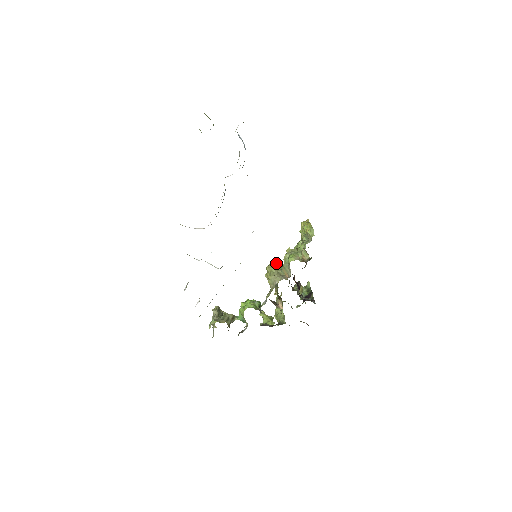
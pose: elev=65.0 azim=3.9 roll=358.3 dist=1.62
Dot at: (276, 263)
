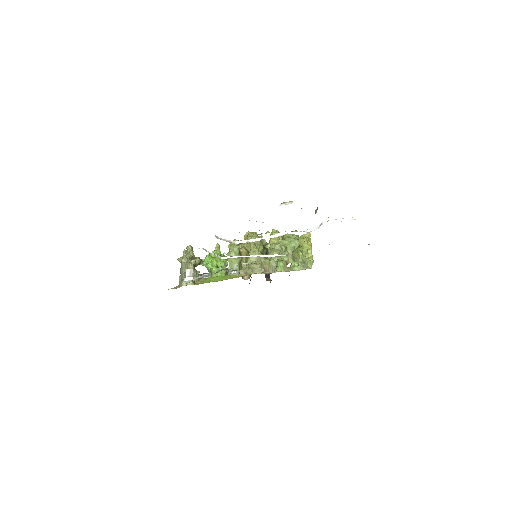
Dot at: occluded
